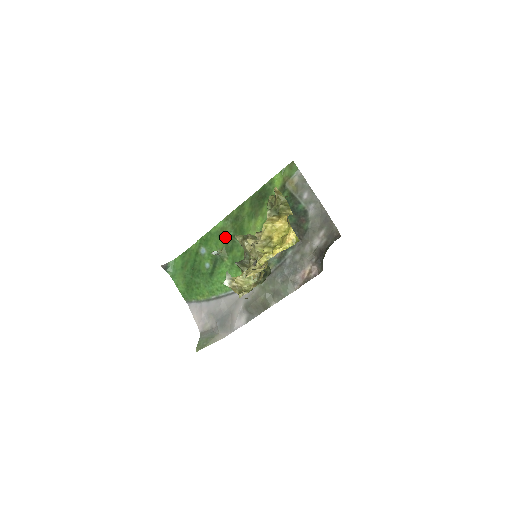
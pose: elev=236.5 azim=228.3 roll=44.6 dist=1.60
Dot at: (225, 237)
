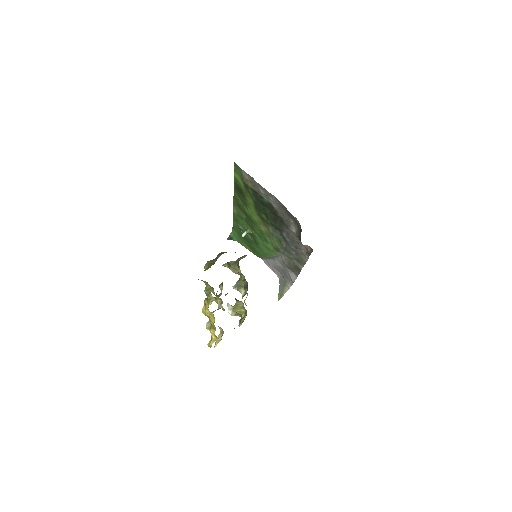
Dot at: (243, 219)
